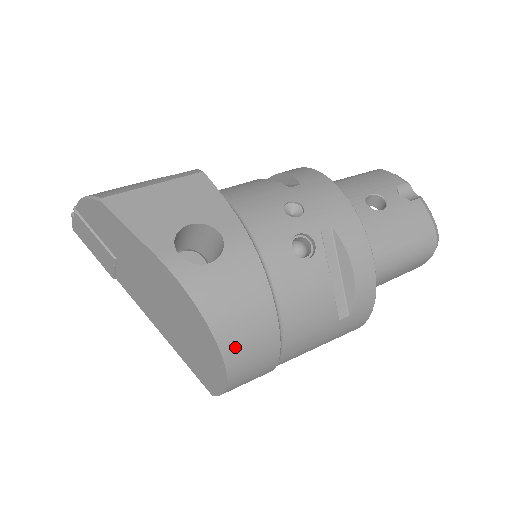
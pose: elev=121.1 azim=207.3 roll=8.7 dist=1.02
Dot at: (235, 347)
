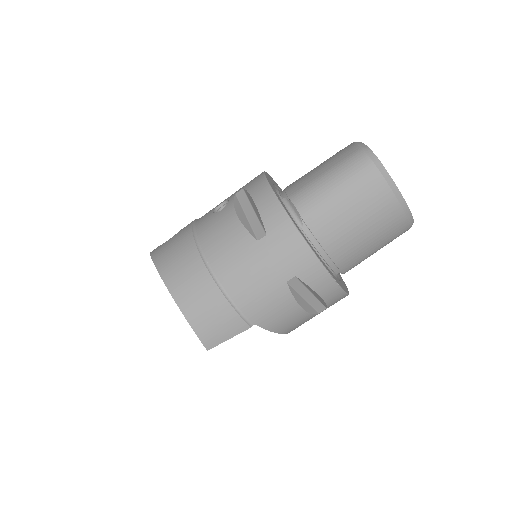
Dot at: (172, 276)
